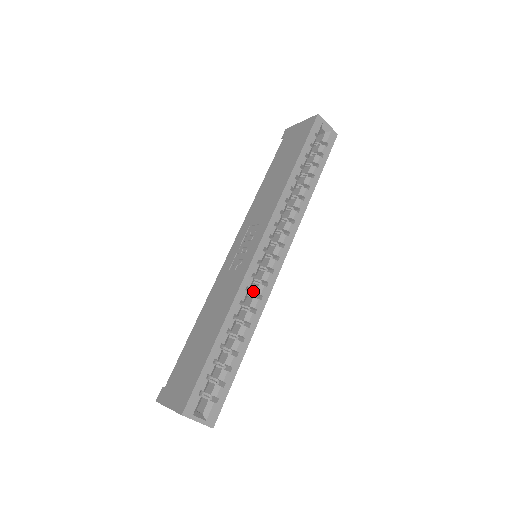
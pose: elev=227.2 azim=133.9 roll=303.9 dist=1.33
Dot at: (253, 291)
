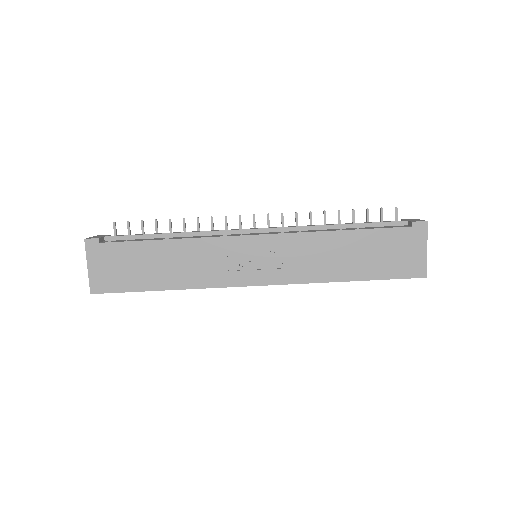
Dot at: occluded
